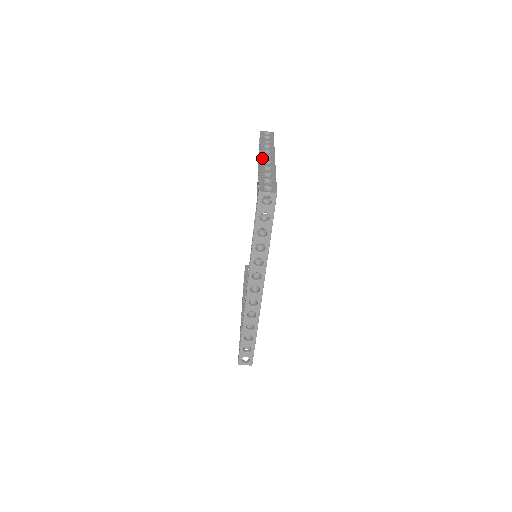
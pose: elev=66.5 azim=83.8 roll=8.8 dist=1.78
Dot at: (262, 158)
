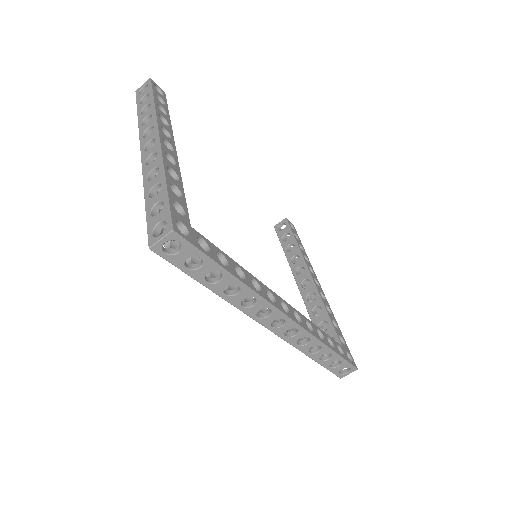
Dot at: (143, 155)
